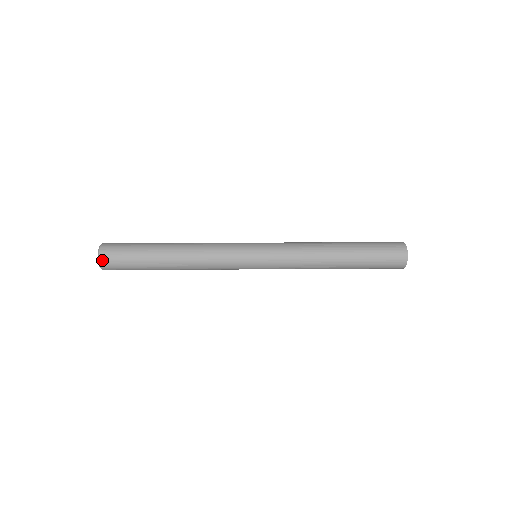
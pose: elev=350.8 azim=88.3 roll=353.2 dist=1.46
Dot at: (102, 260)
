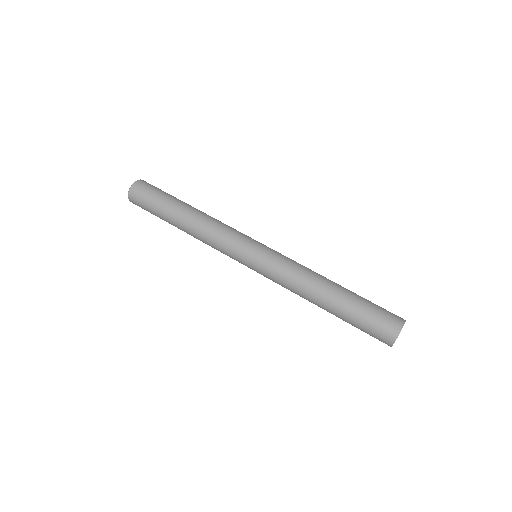
Dot at: (130, 199)
